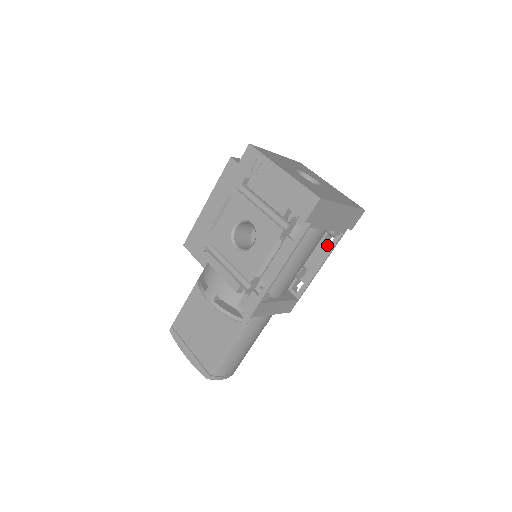
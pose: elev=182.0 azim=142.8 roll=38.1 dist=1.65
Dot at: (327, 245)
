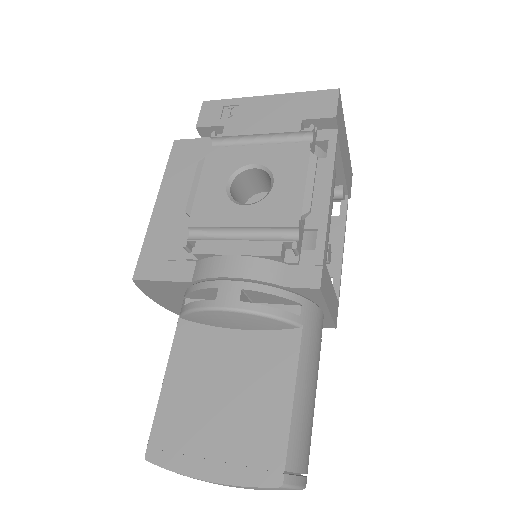
Dot at: (336, 218)
